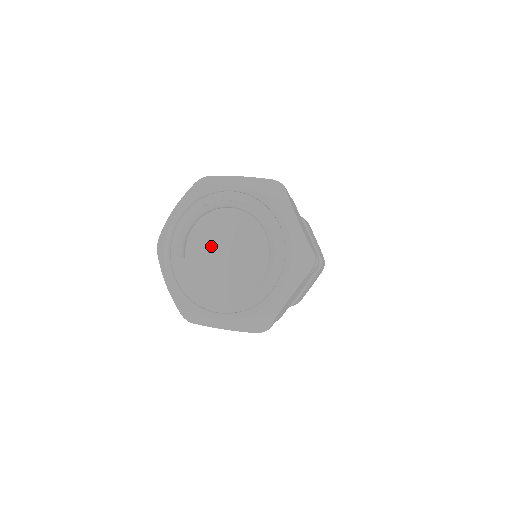
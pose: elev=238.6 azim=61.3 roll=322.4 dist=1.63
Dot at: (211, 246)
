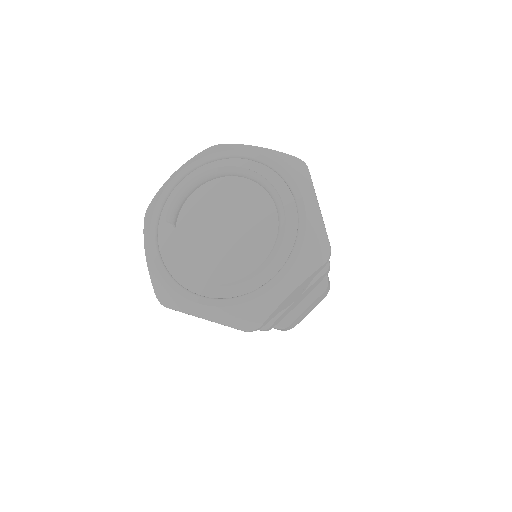
Dot at: (209, 217)
